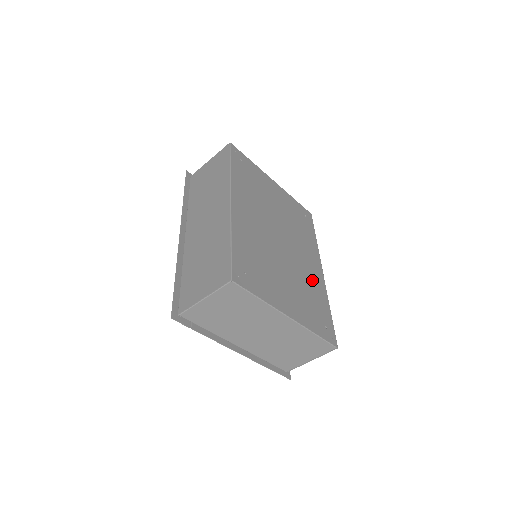
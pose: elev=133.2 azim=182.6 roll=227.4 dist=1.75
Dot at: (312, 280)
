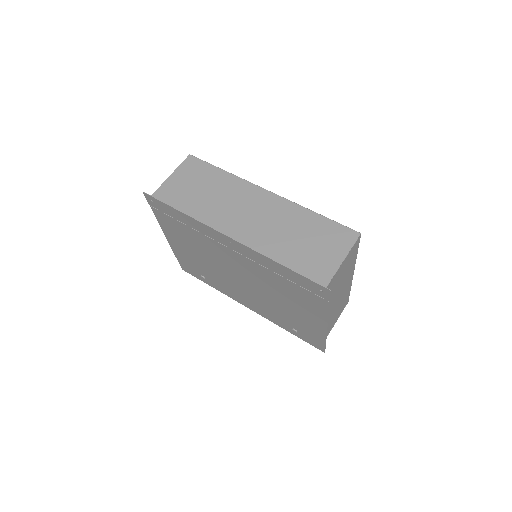
Dot at: occluded
